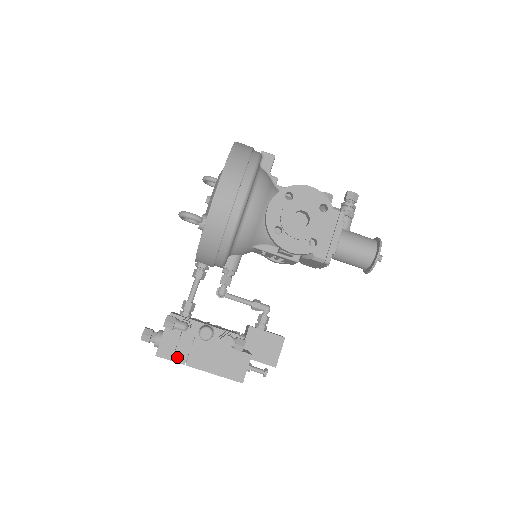
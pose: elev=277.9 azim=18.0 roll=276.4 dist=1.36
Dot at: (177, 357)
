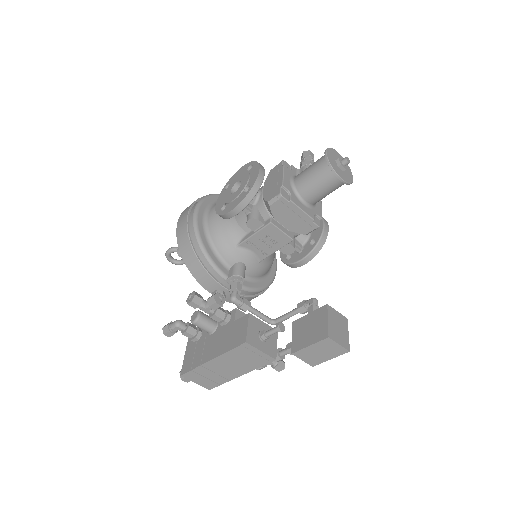
Dot at: (194, 364)
